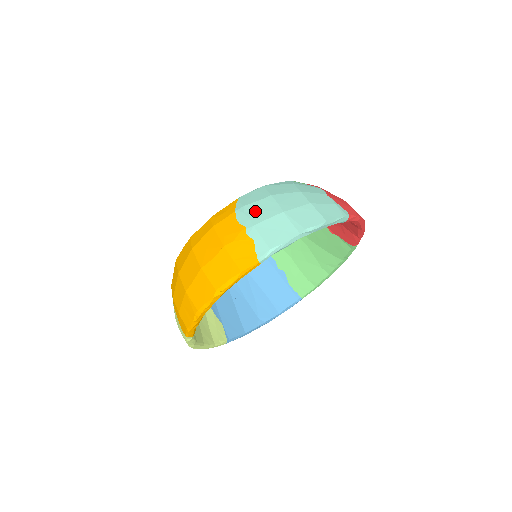
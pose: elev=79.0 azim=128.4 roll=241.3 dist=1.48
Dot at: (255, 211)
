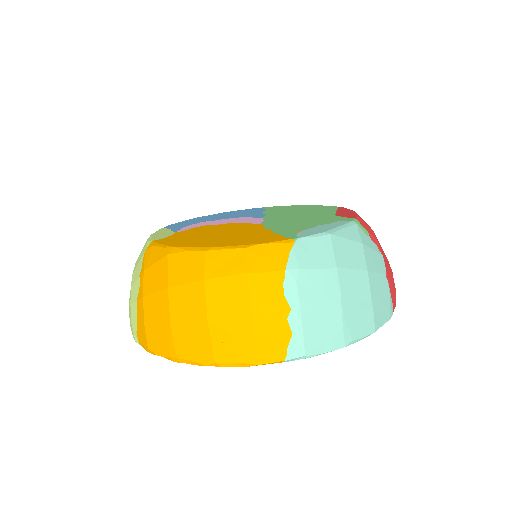
Dot at: (310, 287)
